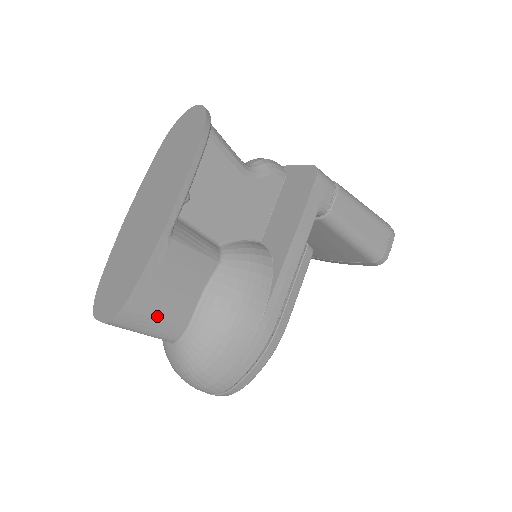
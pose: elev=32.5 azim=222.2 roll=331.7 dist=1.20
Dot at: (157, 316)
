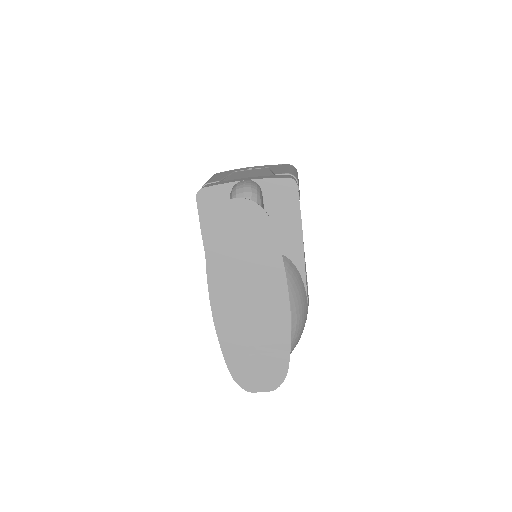
Dot at: occluded
